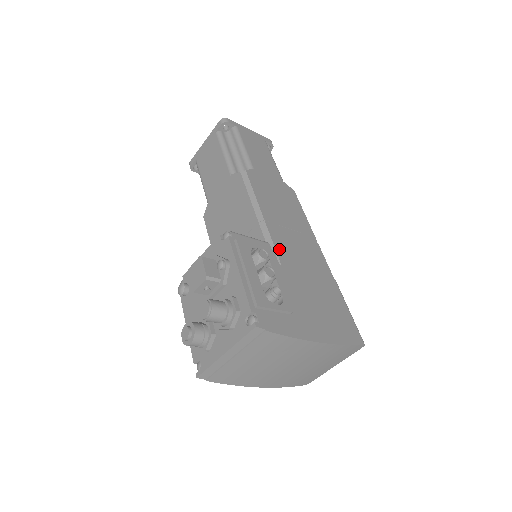
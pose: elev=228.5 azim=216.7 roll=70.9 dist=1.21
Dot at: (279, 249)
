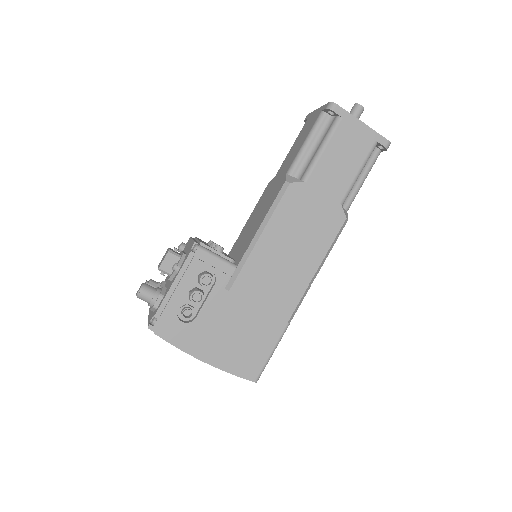
Dot at: (243, 277)
